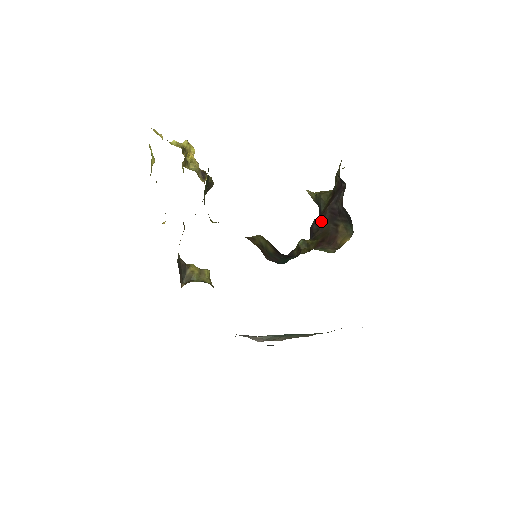
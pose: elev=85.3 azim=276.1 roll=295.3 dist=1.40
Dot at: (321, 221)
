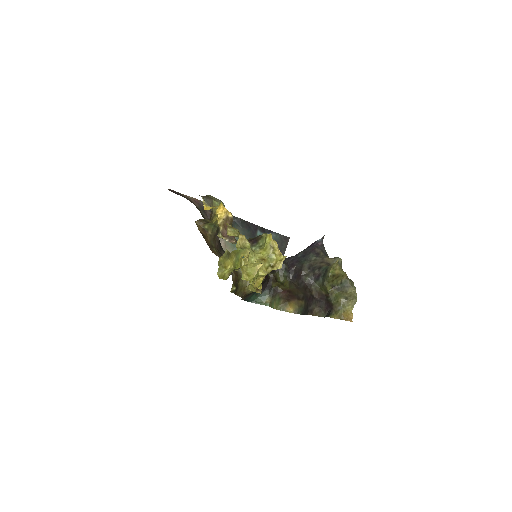
Dot at: (304, 288)
